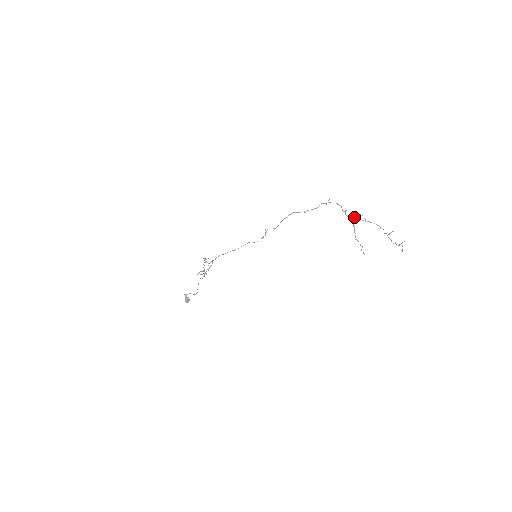
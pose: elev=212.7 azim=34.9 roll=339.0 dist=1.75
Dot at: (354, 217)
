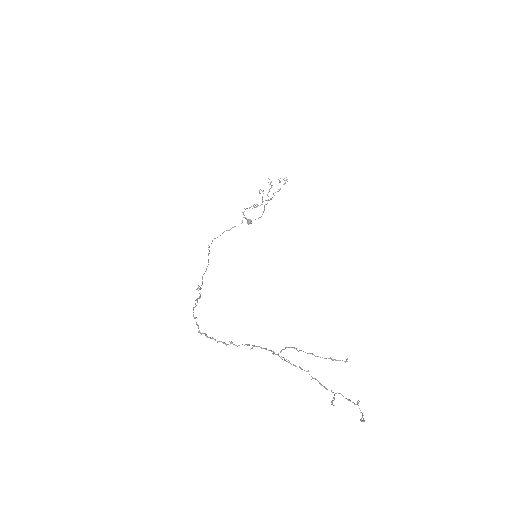
Dot at: (280, 351)
